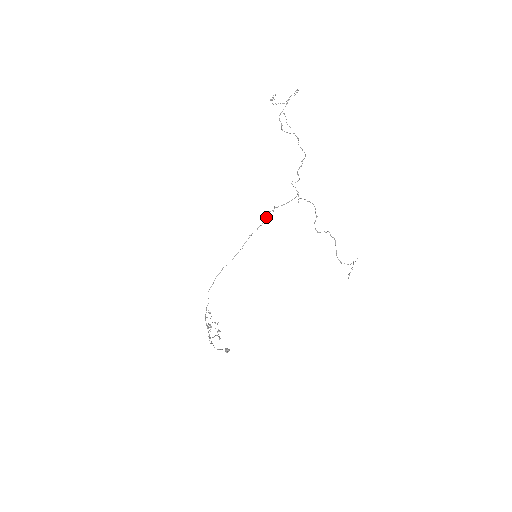
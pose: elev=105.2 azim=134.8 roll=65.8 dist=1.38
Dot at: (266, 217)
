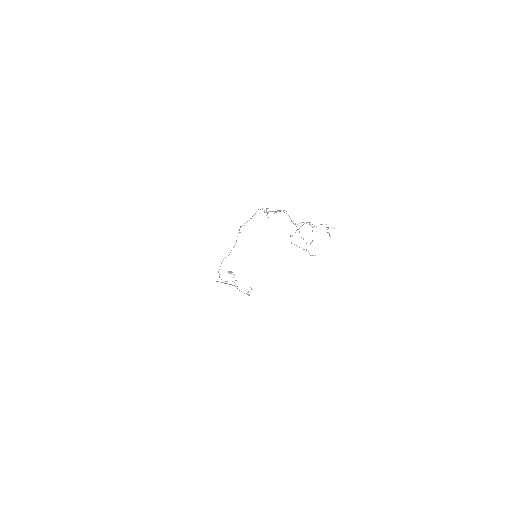
Dot at: occluded
